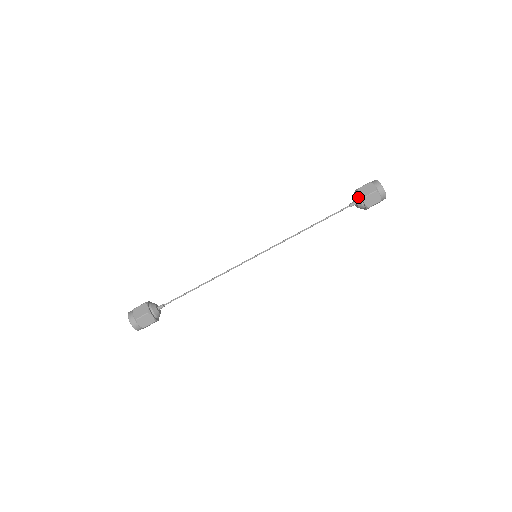
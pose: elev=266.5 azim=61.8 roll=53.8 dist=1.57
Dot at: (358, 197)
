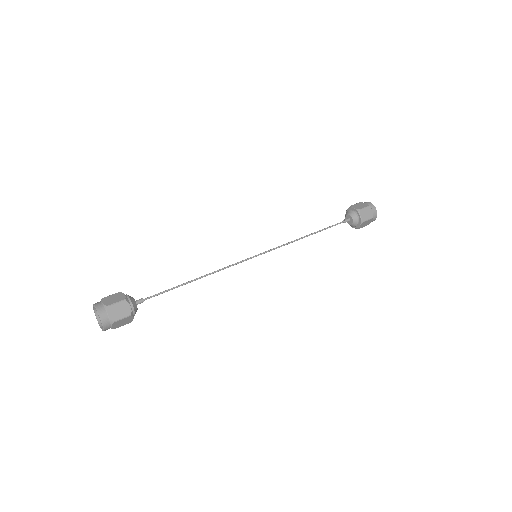
Dot at: (347, 211)
